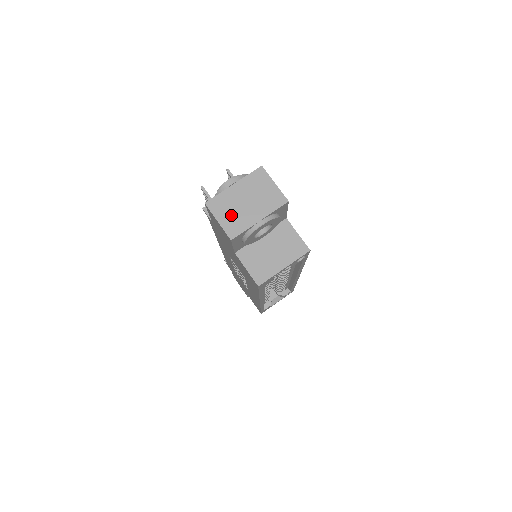
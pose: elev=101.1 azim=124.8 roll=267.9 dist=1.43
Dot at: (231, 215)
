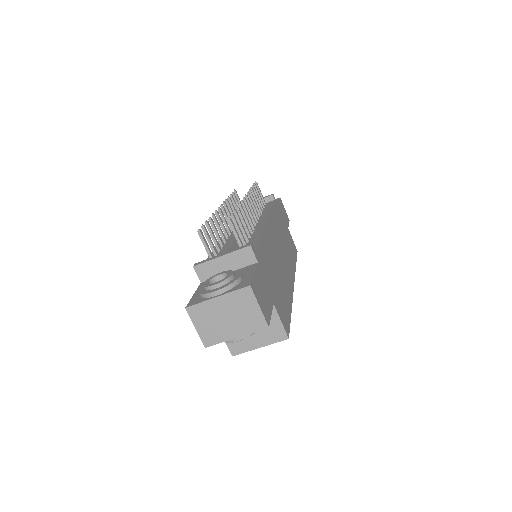
Dot at: (209, 326)
